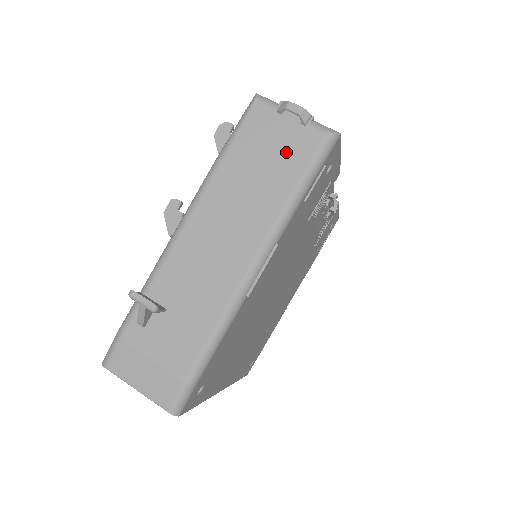
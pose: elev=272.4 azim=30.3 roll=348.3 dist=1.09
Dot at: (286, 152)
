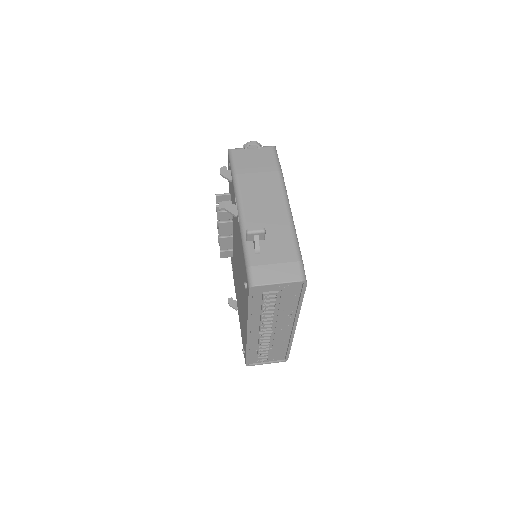
Dot at: (262, 159)
